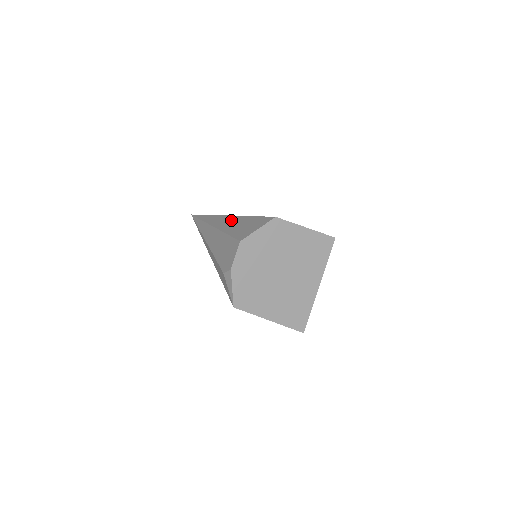
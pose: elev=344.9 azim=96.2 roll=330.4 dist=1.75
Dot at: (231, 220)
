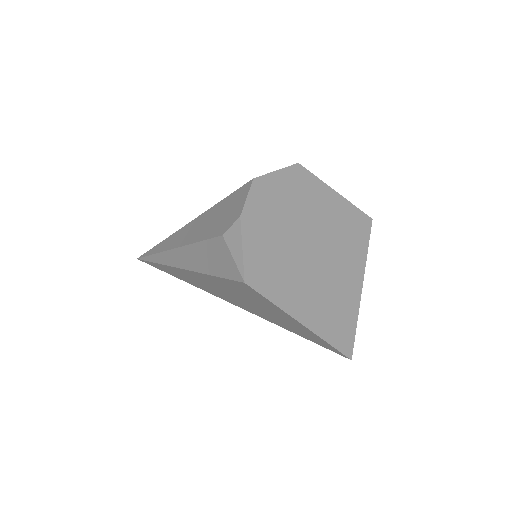
Dot at: occluded
